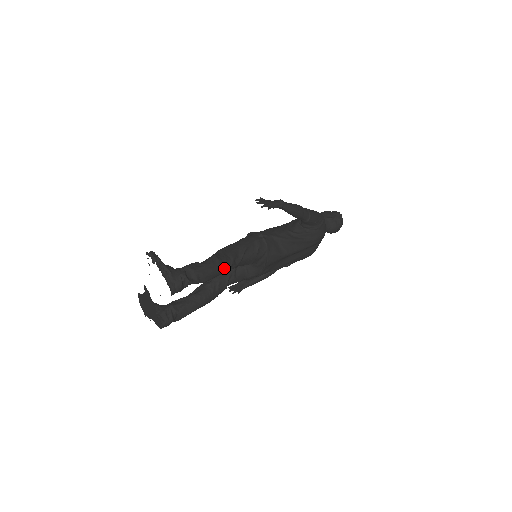
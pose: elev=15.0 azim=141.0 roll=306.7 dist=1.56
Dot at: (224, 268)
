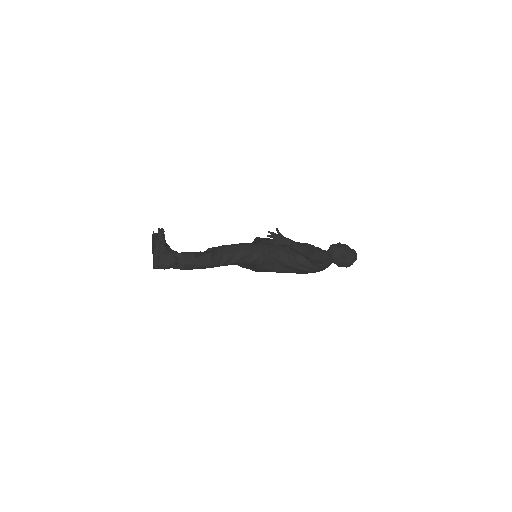
Dot at: (212, 266)
